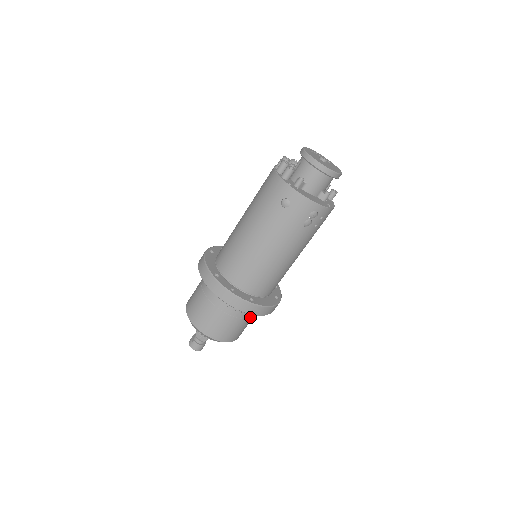
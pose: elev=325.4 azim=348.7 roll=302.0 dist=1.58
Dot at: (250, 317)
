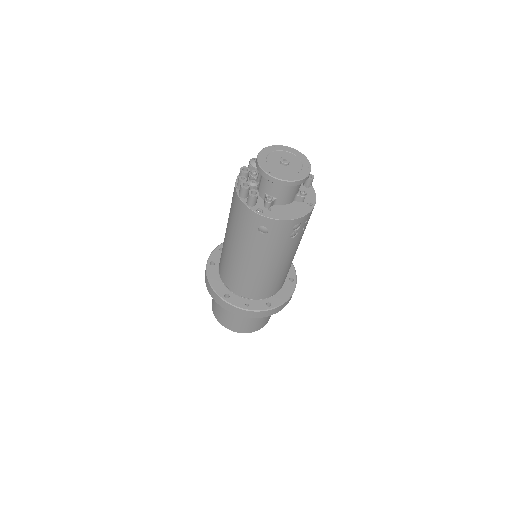
Dot at: occluded
